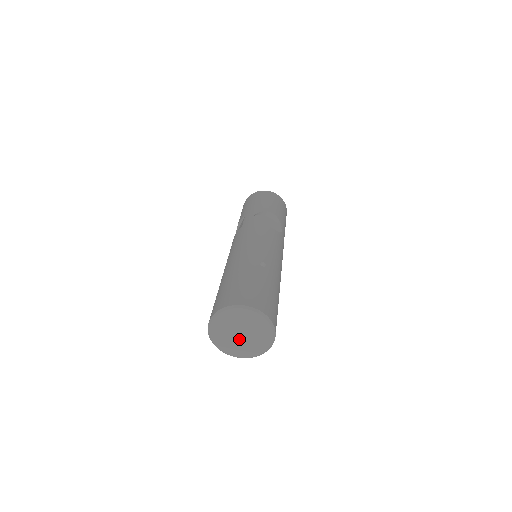
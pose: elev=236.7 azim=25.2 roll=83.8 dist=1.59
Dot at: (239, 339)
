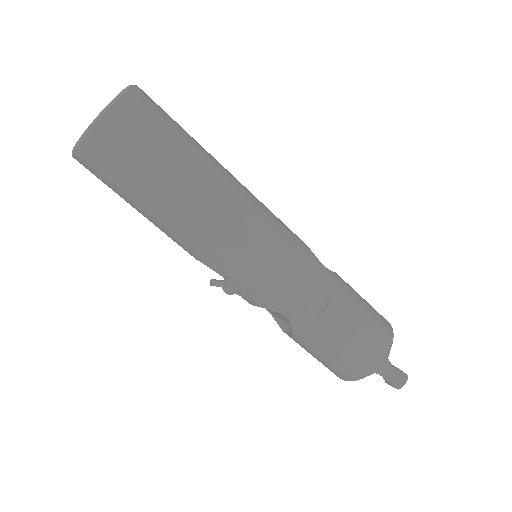
Dot at: occluded
